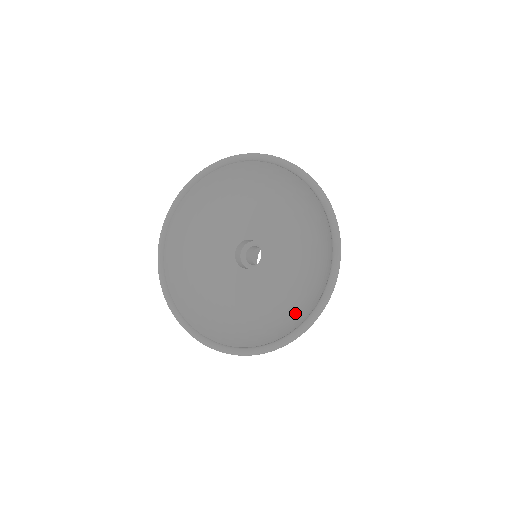
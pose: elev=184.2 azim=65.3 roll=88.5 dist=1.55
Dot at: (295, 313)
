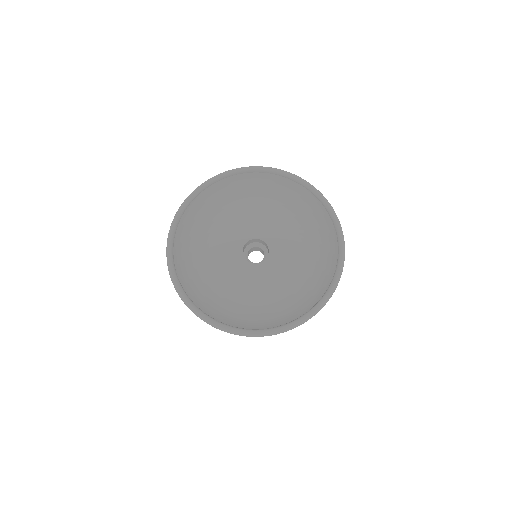
Dot at: (304, 299)
